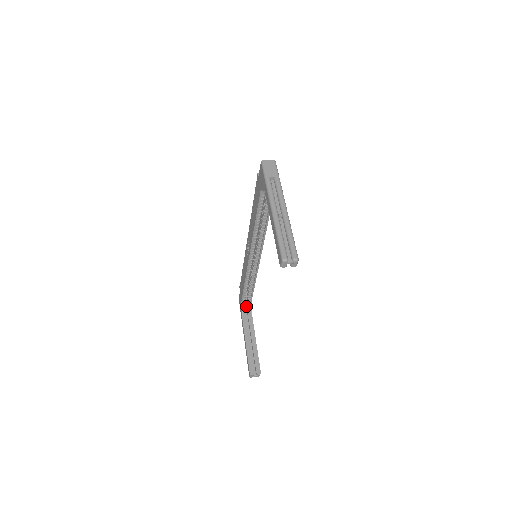
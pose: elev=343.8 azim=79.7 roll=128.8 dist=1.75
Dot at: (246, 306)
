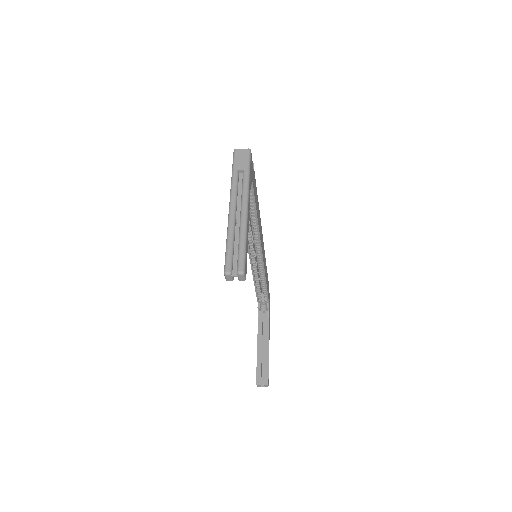
Dot at: (264, 307)
